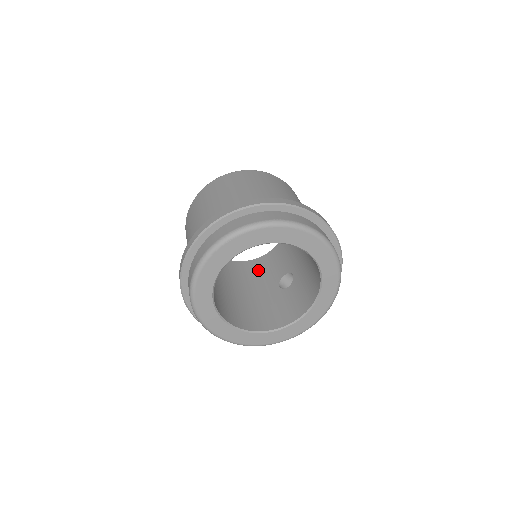
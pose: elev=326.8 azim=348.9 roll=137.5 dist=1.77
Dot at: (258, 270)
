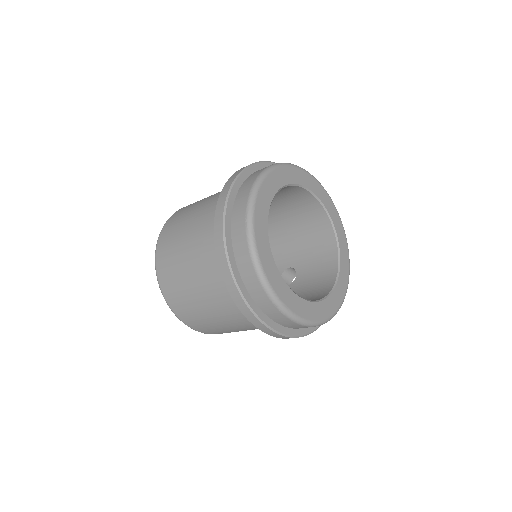
Dot at: occluded
